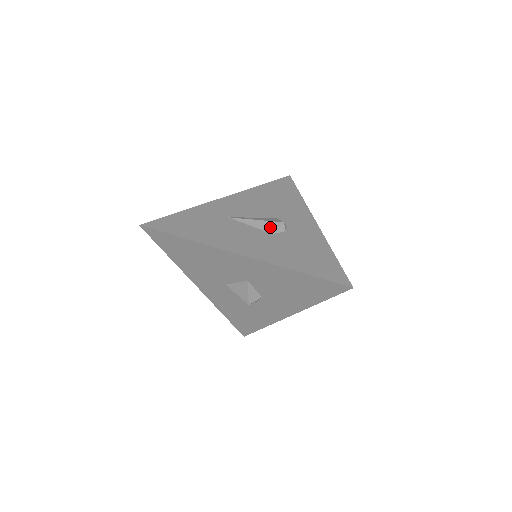
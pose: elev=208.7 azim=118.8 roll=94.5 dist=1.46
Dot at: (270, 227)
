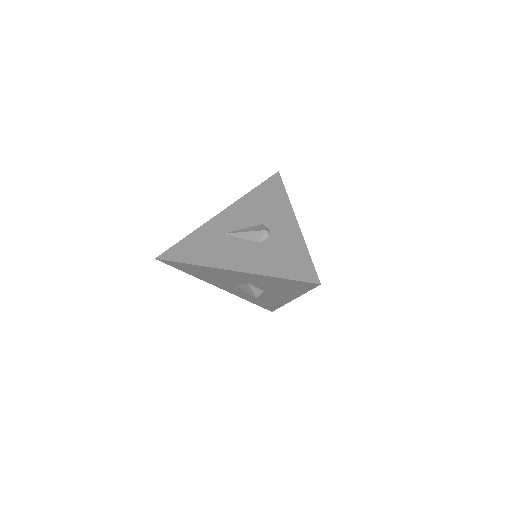
Dot at: (256, 237)
